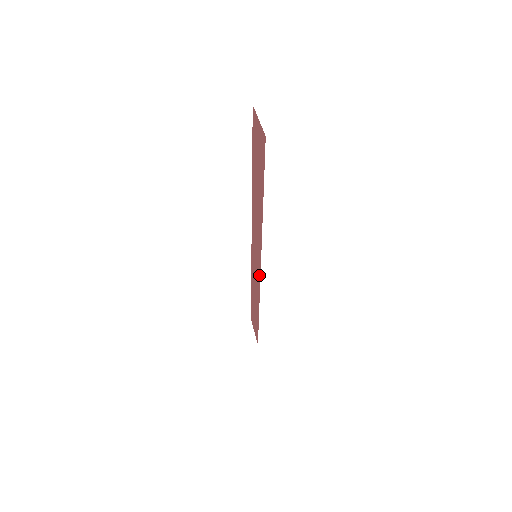
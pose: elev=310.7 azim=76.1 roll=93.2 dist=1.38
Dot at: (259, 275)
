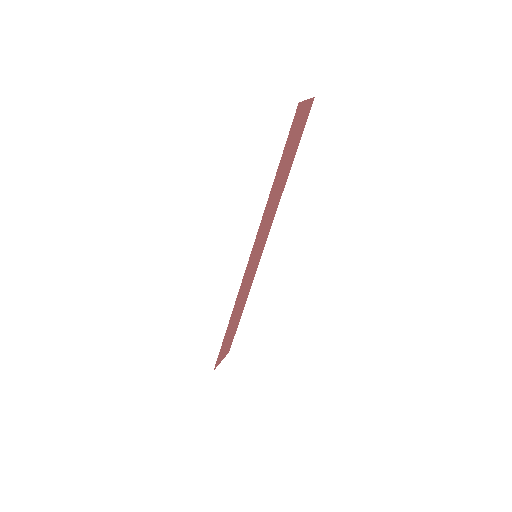
Dot at: (246, 272)
